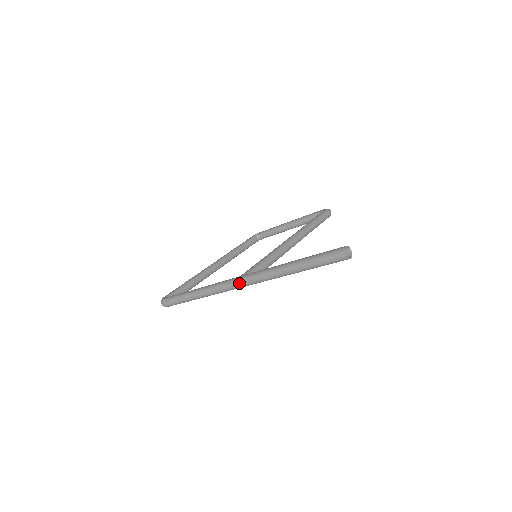
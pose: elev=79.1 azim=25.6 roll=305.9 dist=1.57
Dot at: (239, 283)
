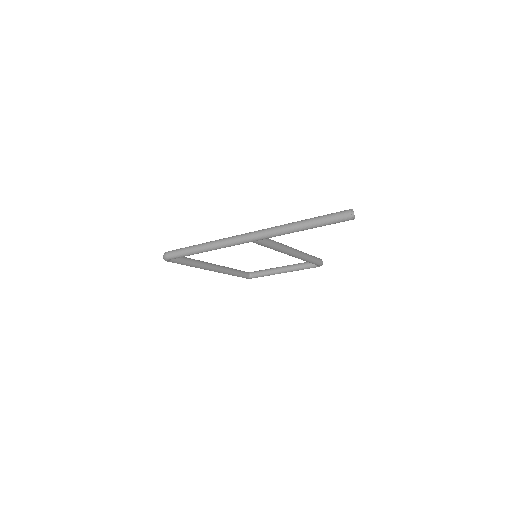
Dot at: (249, 235)
